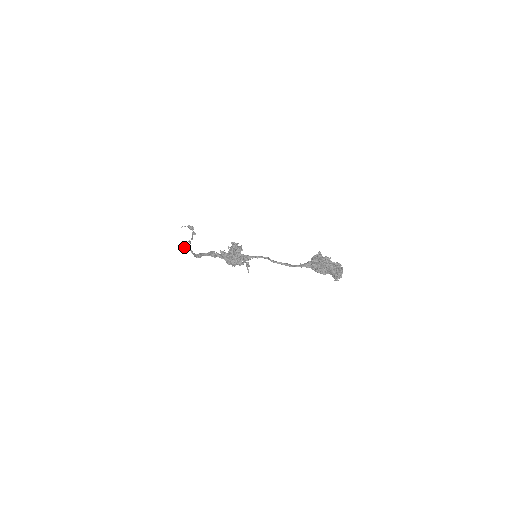
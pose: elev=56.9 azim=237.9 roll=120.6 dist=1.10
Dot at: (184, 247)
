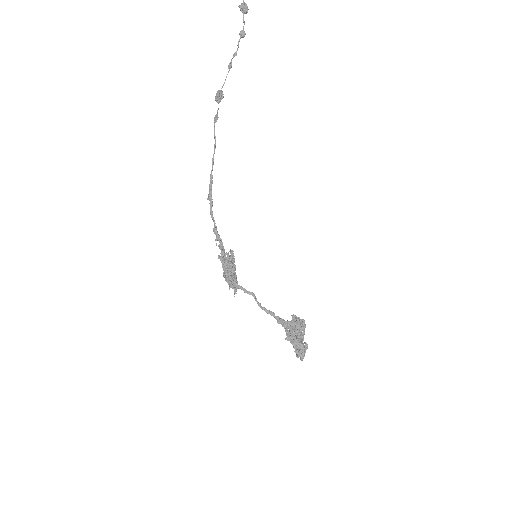
Dot at: (215, 100)
